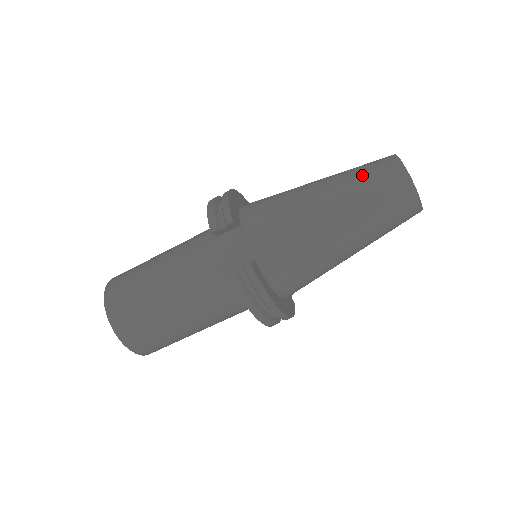
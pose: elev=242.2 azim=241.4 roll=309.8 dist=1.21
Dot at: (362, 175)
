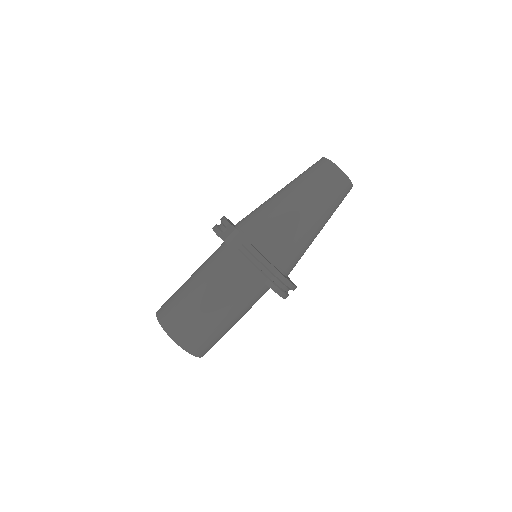
Dot at: (304, 174)
